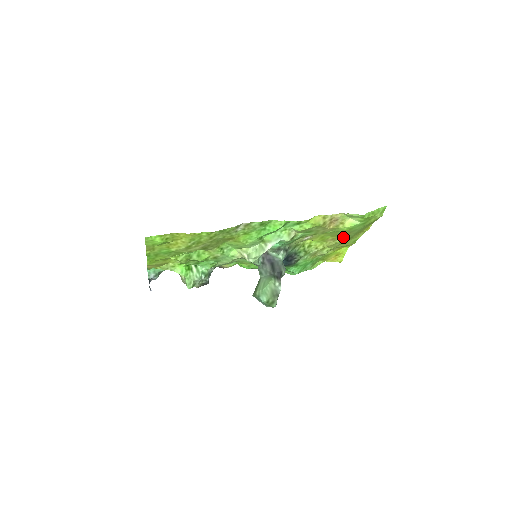
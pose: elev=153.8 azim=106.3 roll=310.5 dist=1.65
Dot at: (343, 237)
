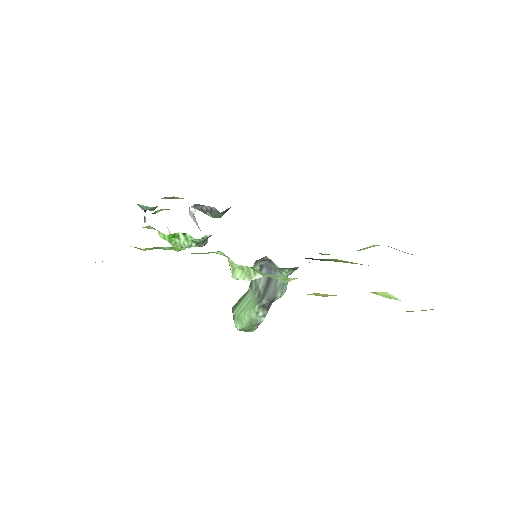
Dot at: occluded
